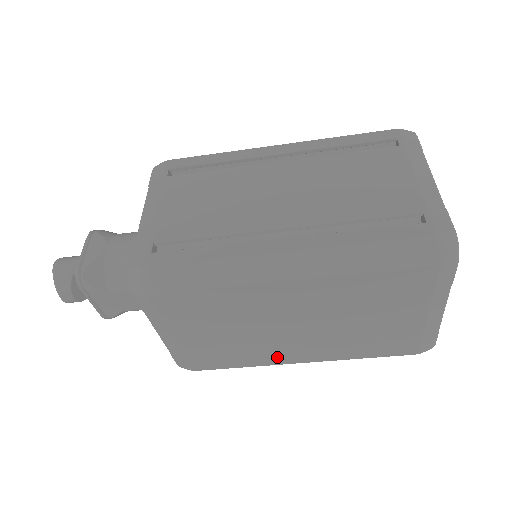
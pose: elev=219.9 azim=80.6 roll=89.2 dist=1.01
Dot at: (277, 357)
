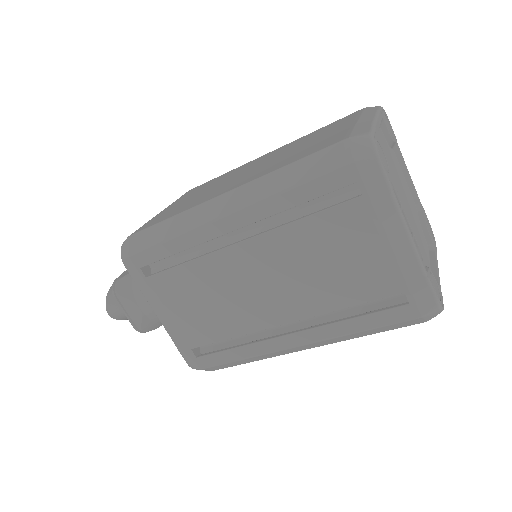
Dot at: occluded
